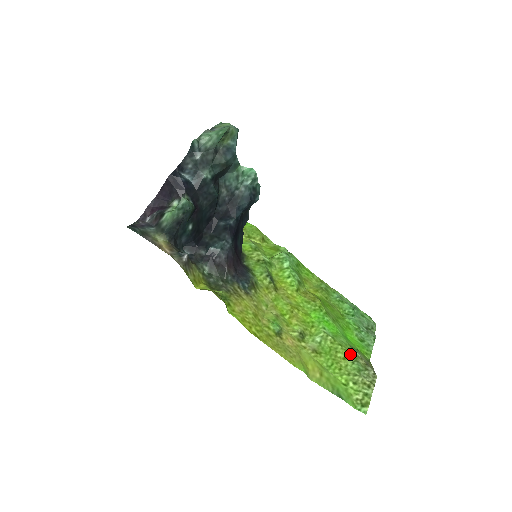
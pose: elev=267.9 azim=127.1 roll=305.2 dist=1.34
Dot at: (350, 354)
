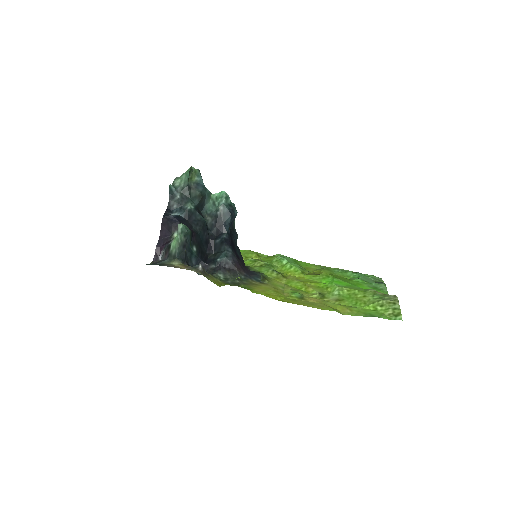
Dot at: (367, 292)
